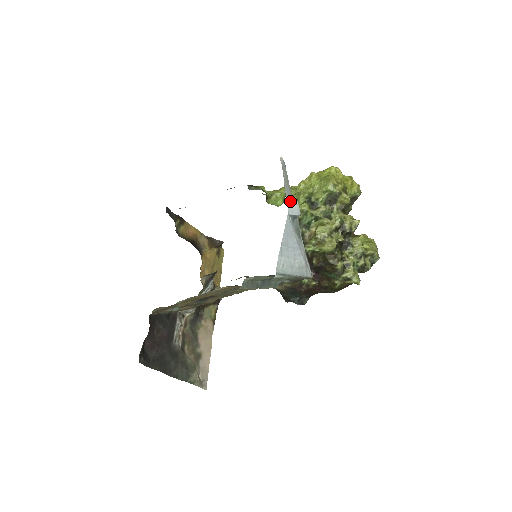
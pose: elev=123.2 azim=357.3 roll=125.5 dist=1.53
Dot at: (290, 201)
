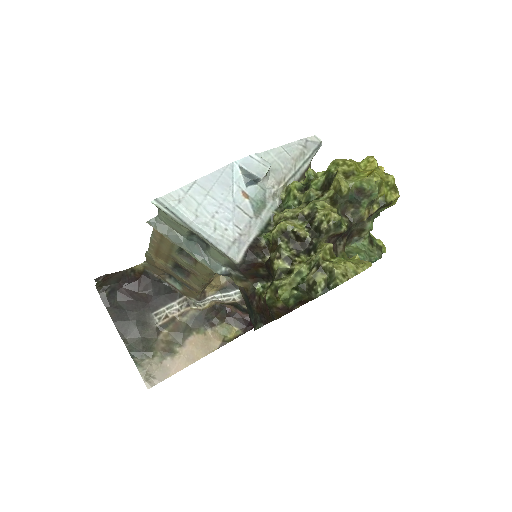
Dot at: (255, 156)
